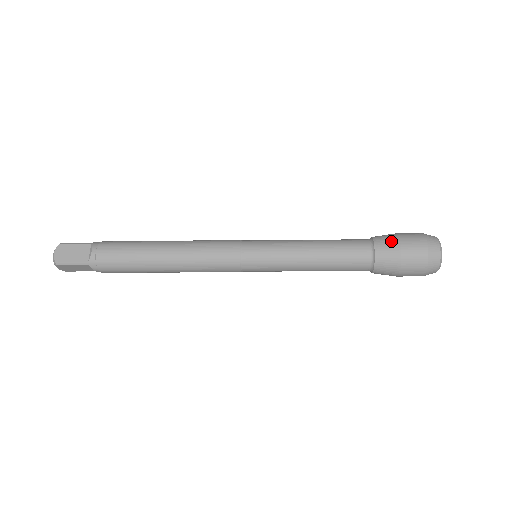
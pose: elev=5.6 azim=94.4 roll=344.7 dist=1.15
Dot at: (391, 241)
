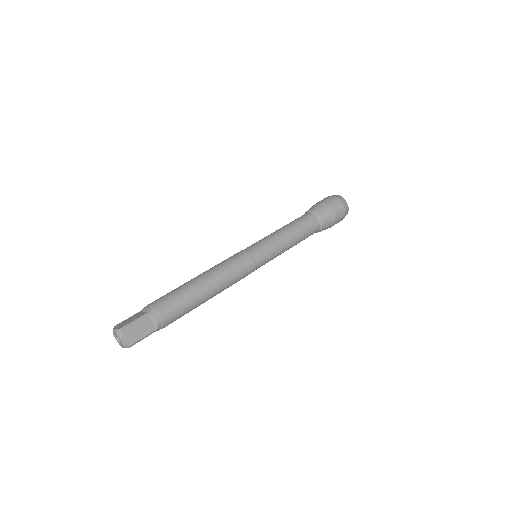
Dot at: (328, 212)
